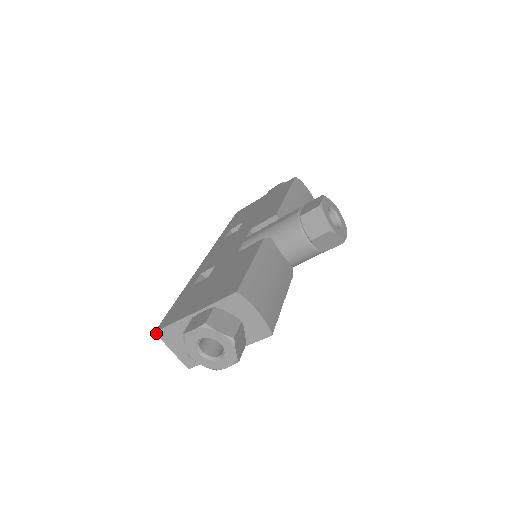
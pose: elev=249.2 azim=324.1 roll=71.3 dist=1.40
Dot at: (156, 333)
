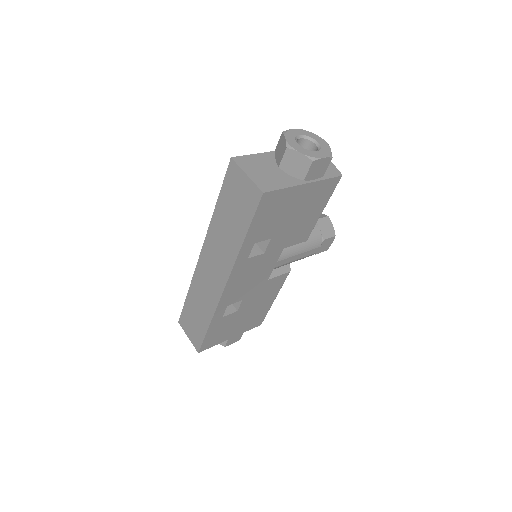
Dot at: (233, 158)
